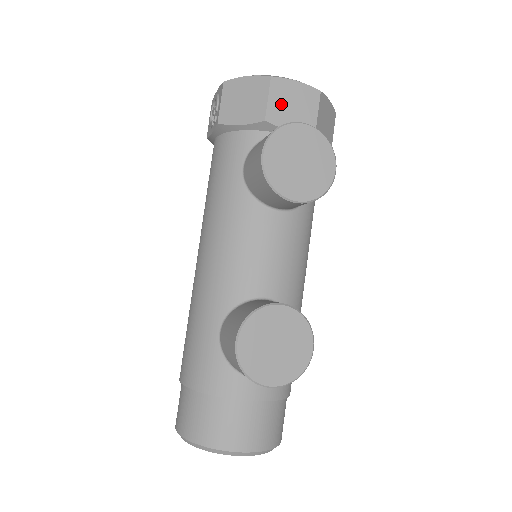
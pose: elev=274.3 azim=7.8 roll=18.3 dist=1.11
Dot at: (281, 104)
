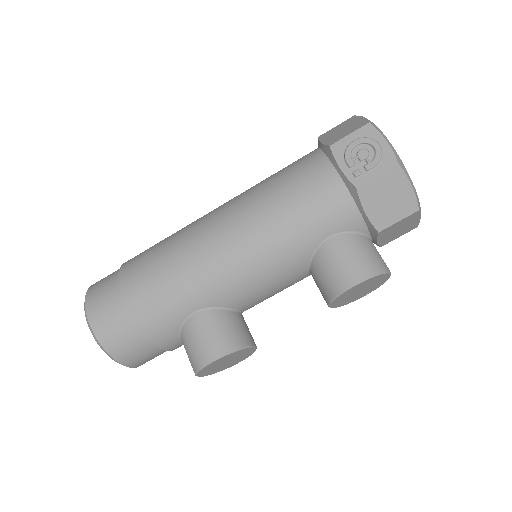
Dot at: (397, 227)
